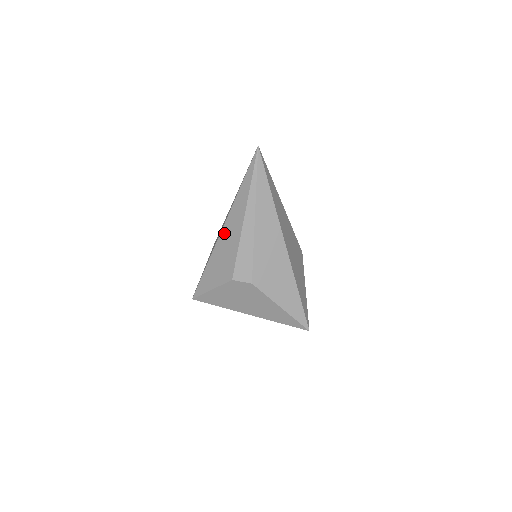
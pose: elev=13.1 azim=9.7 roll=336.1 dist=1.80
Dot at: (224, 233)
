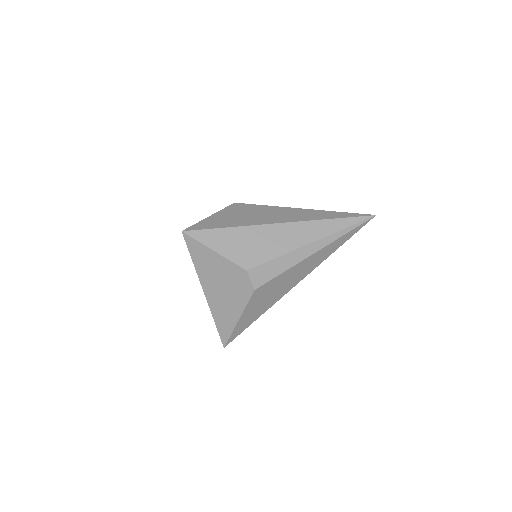
Dot at: (279, 228)
